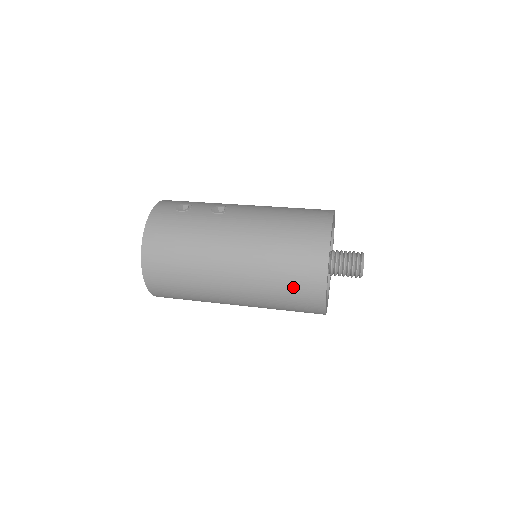
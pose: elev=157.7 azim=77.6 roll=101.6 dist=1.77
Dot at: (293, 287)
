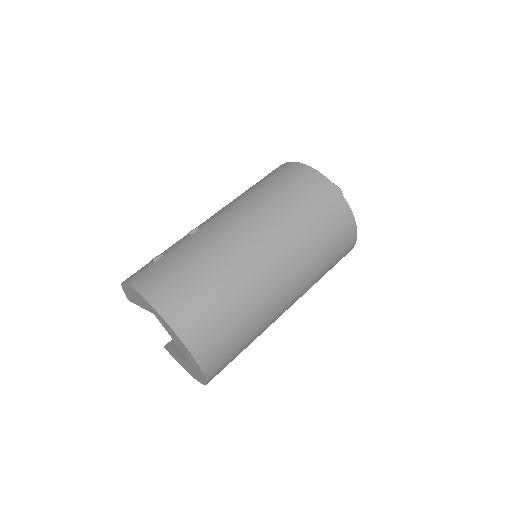
Dot at: (324, 223)
